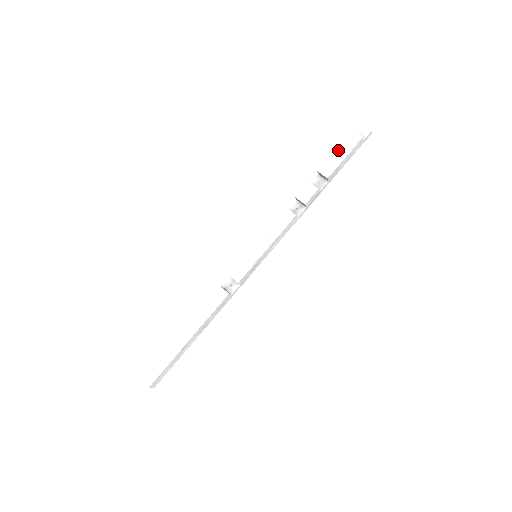
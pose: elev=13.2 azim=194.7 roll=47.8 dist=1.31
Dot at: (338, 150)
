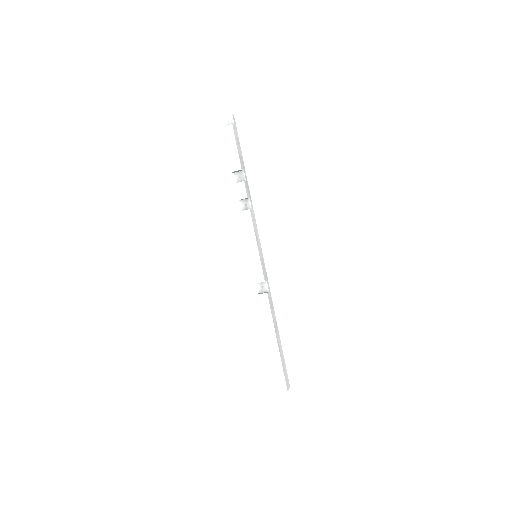
Dot at: (228, 148)
